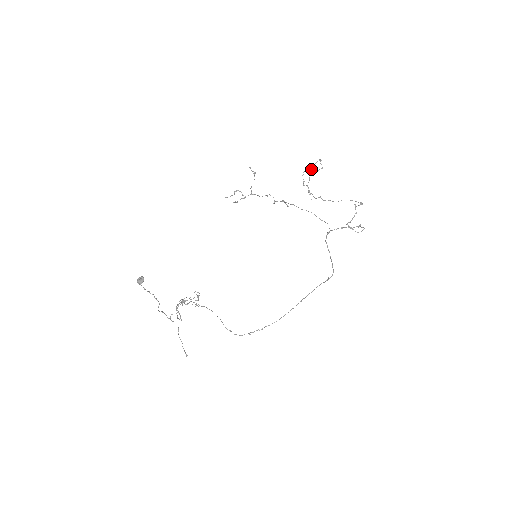
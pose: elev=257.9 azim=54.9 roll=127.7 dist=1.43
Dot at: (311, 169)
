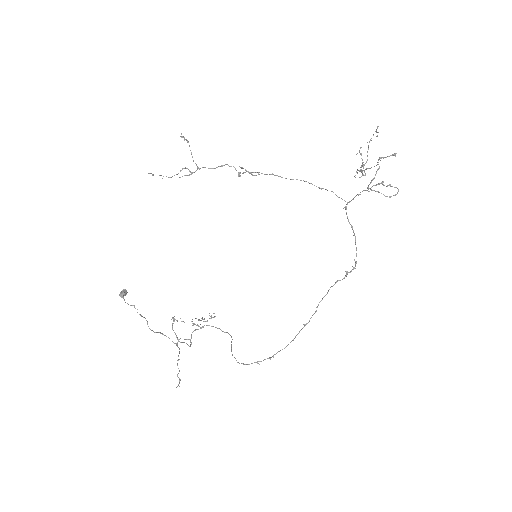
Dot at: occluded
